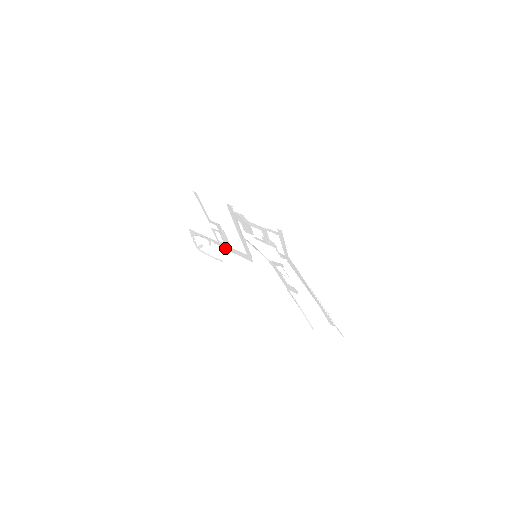
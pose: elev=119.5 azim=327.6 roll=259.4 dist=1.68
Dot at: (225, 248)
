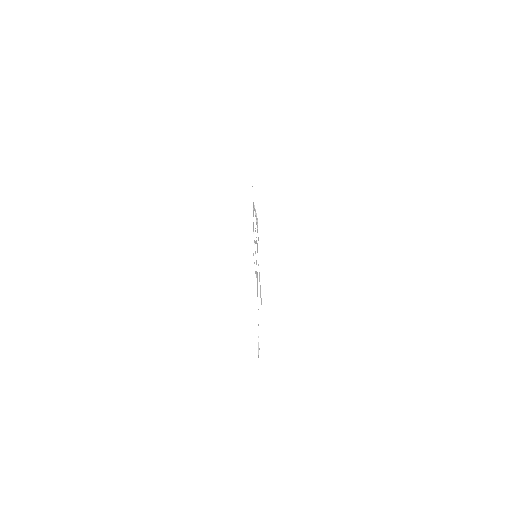
Dot at: occluded
